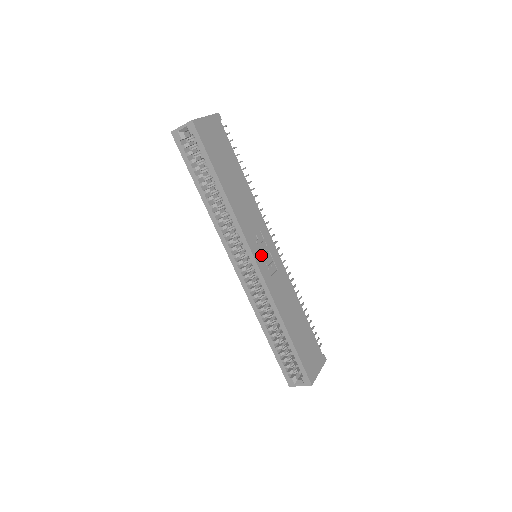
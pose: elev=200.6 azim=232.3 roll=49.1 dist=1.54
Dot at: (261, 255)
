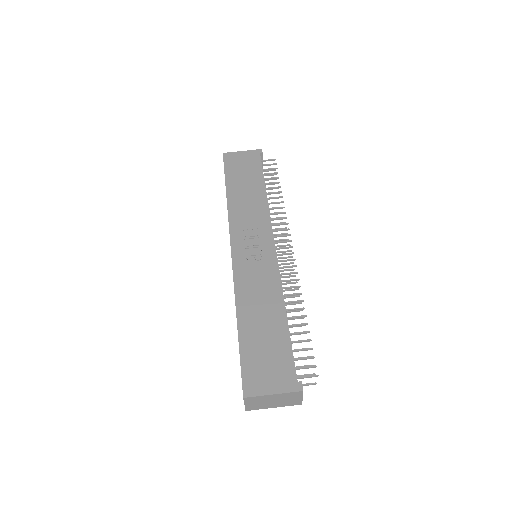
Dot at: (244, 246)
